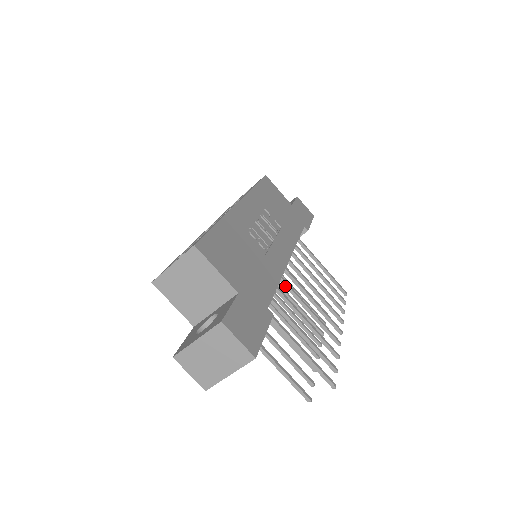
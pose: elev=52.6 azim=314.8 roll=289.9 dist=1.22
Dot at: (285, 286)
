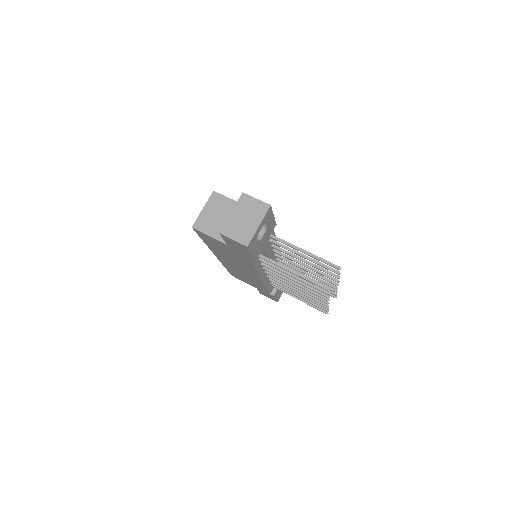
Dot at: (282, 255)
